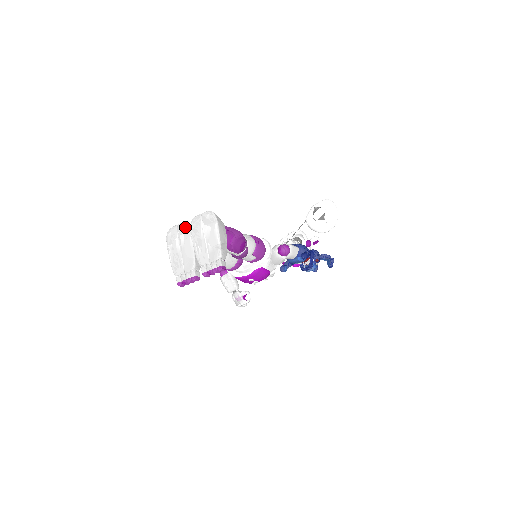
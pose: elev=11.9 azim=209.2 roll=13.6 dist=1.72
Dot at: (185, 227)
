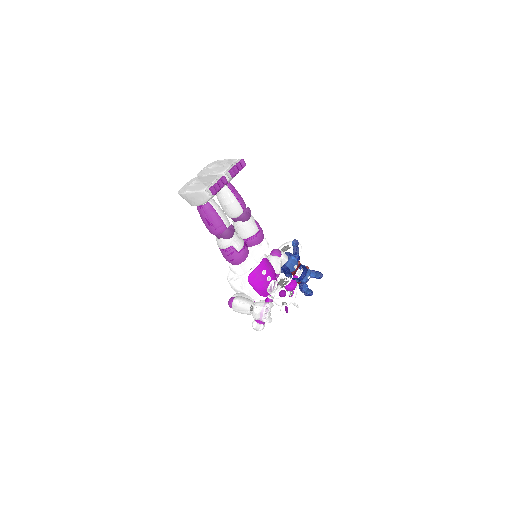
Dot at: (193, 179)
